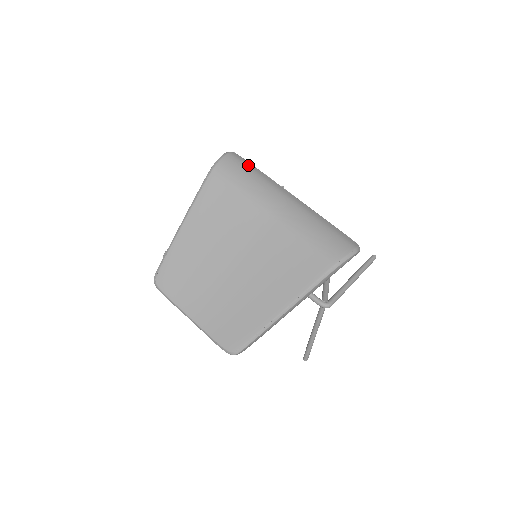
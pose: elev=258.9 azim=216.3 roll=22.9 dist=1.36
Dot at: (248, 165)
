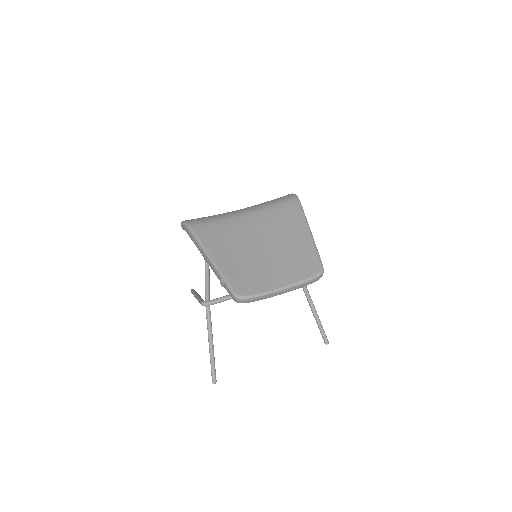
Dot at: occluded
